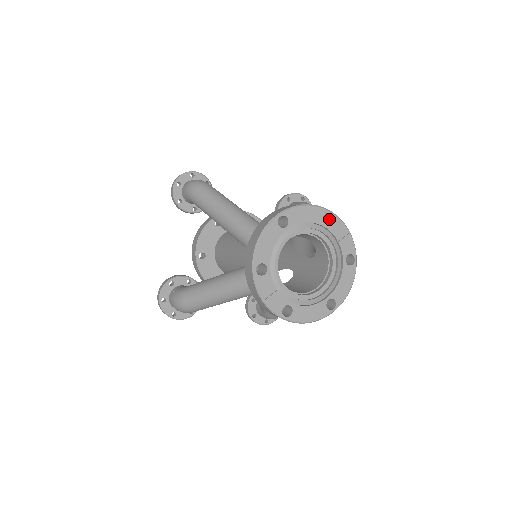
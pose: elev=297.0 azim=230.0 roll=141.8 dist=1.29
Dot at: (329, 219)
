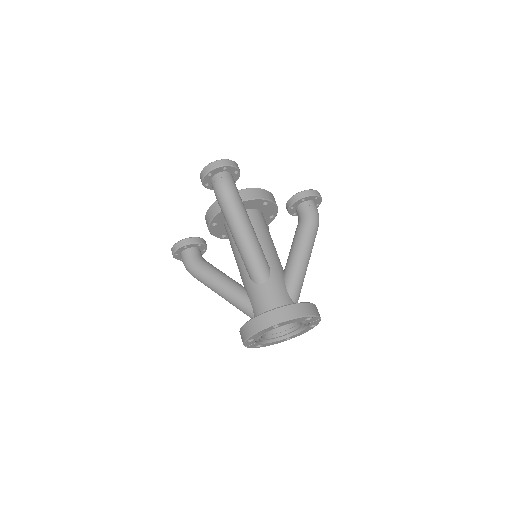
Dot at: occluded
